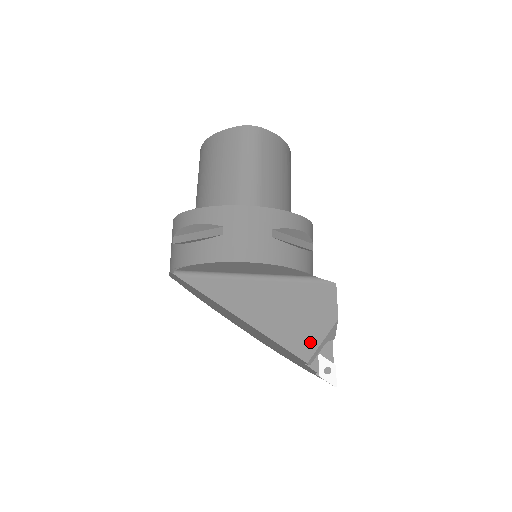
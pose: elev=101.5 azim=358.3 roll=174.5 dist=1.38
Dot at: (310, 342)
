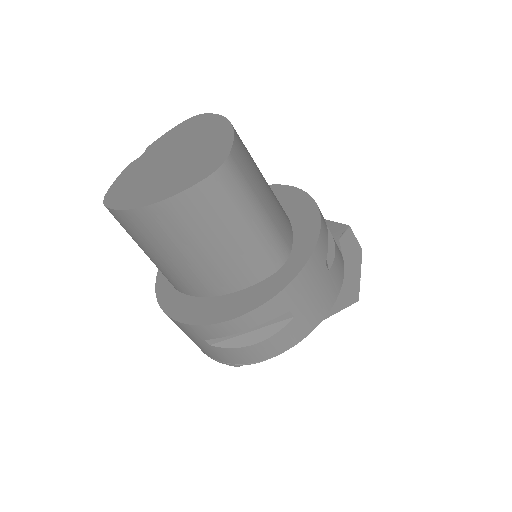
Dot at: (354, 287)
